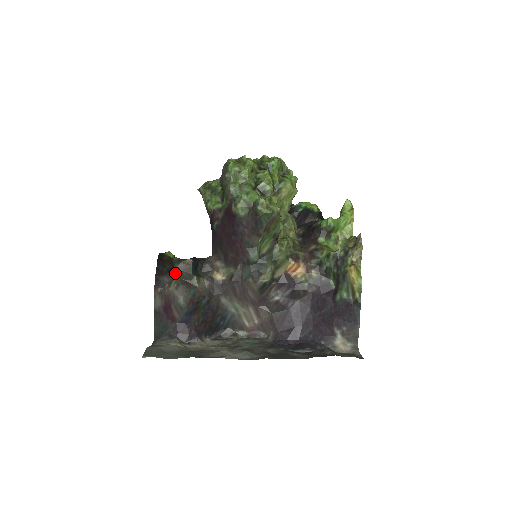
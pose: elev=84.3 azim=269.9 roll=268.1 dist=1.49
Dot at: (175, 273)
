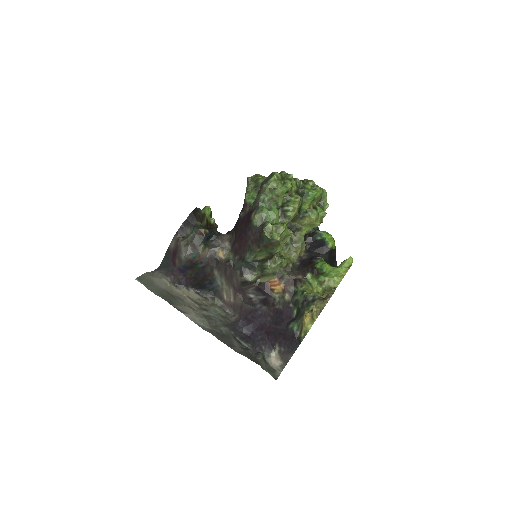
Dot at: (191, 234)
